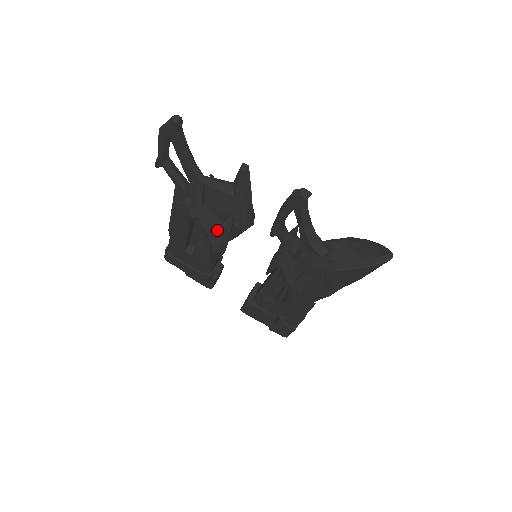
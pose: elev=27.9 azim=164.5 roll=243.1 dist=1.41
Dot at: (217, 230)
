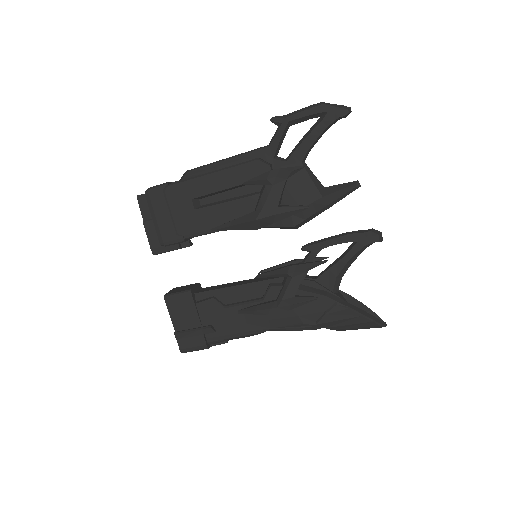
Dot at: (279, 207)
